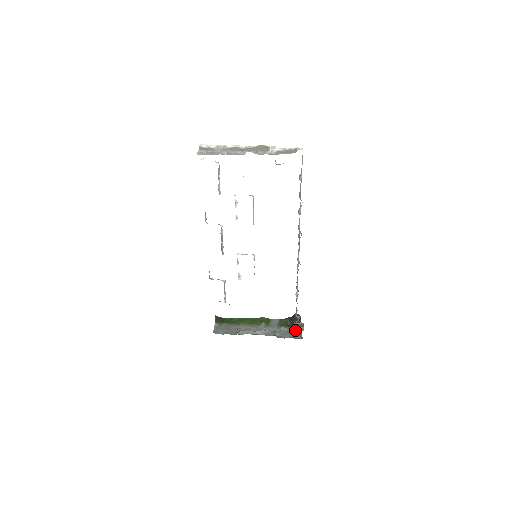
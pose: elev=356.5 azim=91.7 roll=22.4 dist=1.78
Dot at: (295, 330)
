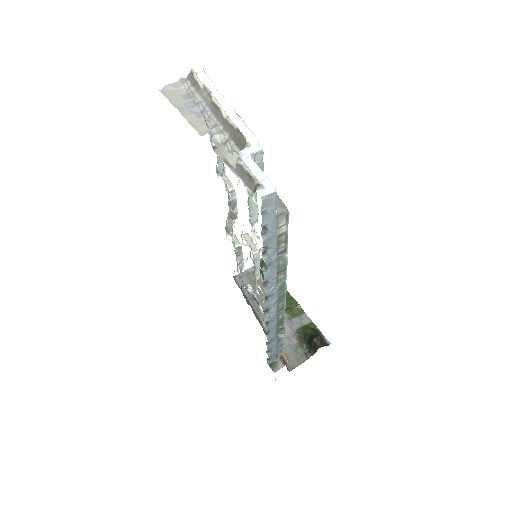
Dot at: (302, 352)
